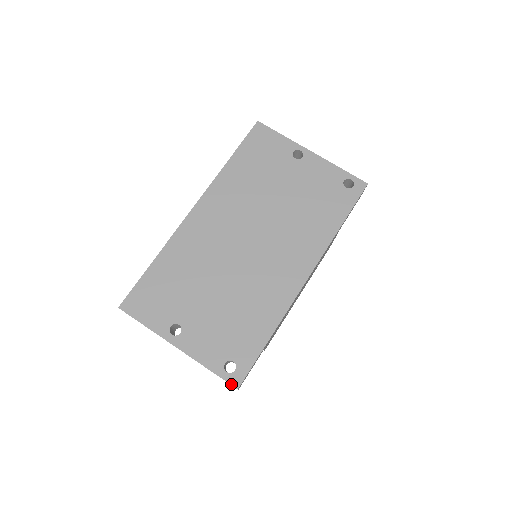
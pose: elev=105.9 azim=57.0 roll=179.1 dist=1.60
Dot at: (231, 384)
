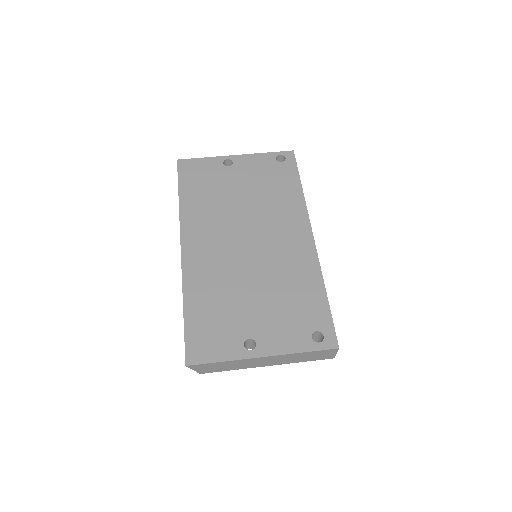
Dot at: (331, 349)
